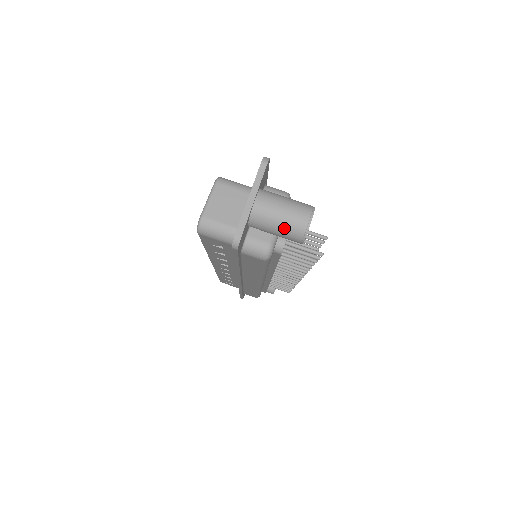
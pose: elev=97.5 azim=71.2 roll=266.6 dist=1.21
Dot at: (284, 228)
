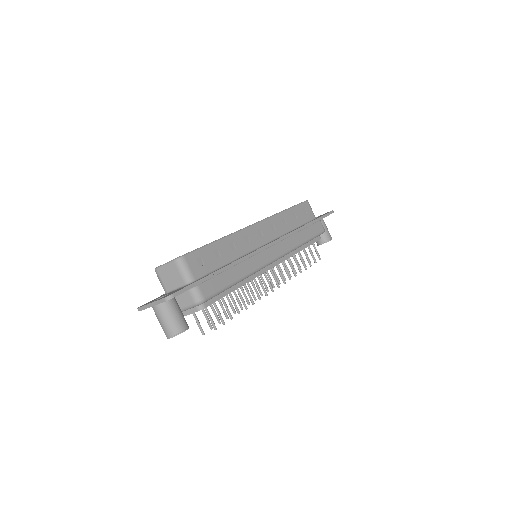
Dot at: (161, 326)
